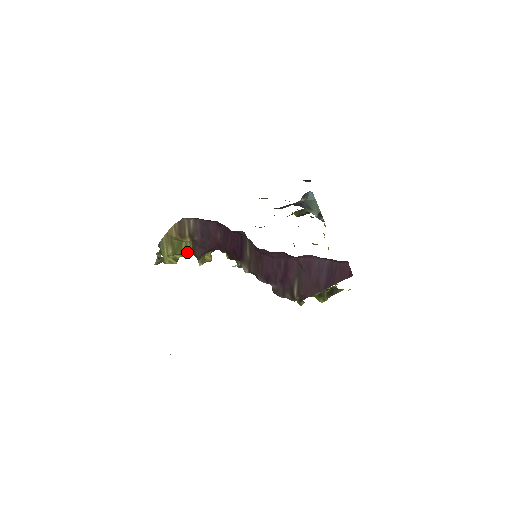
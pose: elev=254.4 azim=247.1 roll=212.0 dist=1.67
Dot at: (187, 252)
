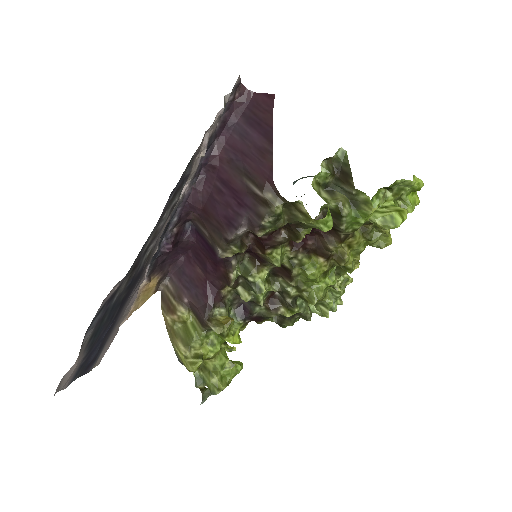
Dot at: (200, 333)
